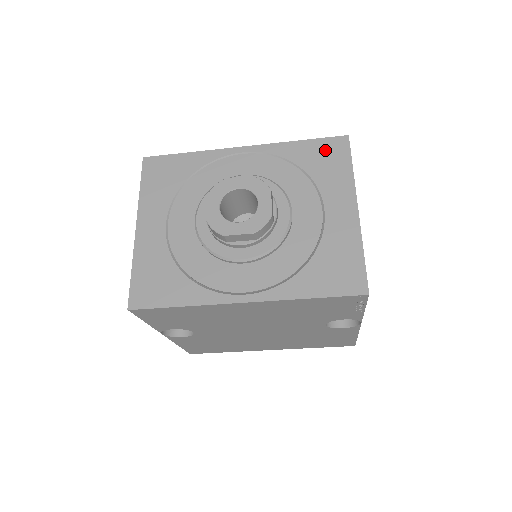
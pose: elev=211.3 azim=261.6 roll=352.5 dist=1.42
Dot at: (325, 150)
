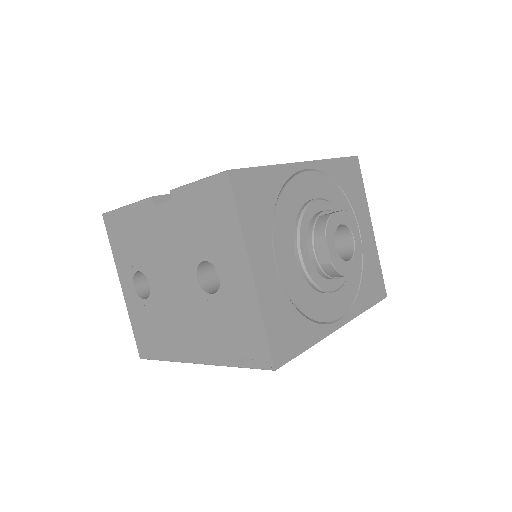
Dot at: (350, 170)
